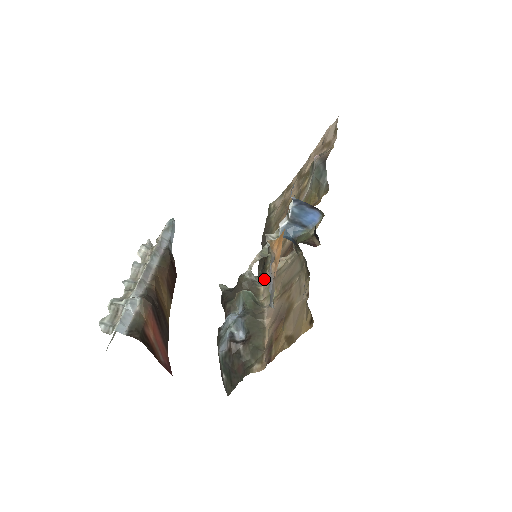
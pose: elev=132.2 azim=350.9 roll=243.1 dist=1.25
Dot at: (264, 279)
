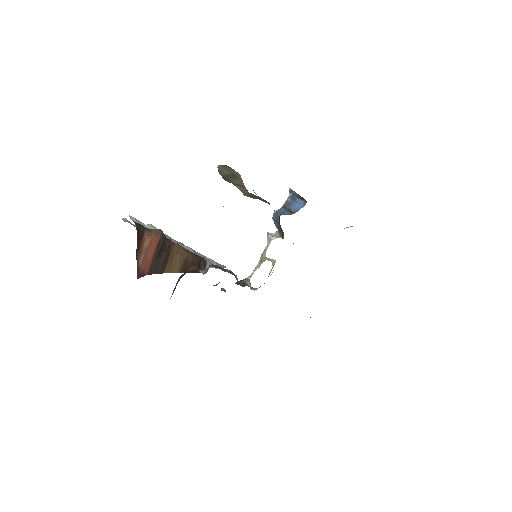
Dot at: (256, 289)
